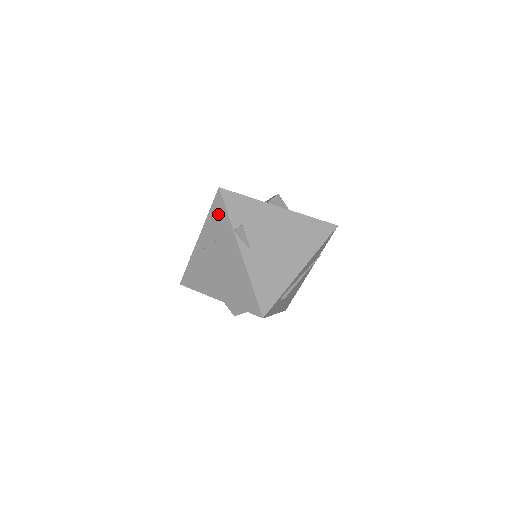
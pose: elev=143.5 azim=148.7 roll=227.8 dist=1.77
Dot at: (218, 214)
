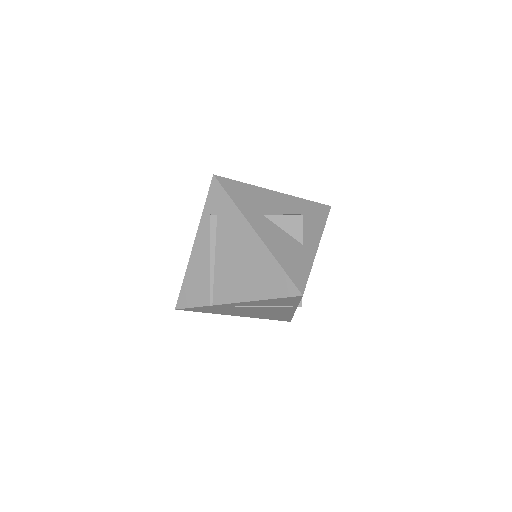
Dot at: (285, 302)
